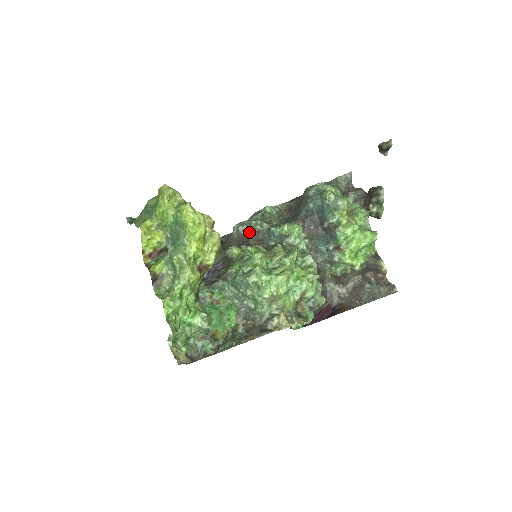
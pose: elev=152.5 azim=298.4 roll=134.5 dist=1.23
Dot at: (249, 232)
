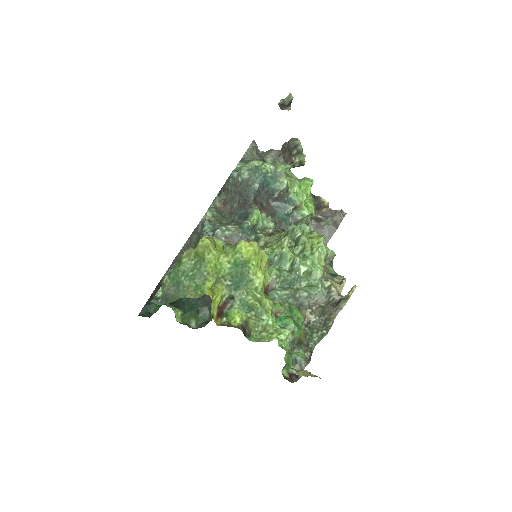
Dot at: occluded
